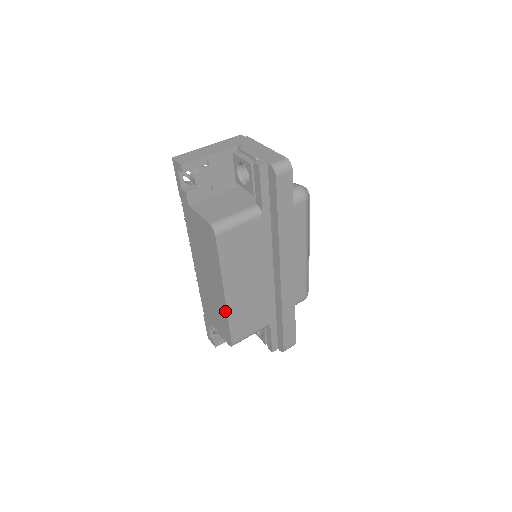
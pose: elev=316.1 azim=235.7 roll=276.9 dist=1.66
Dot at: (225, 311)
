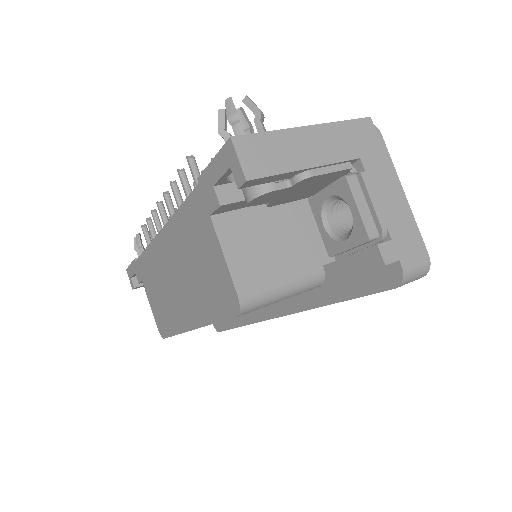
Dot at: (179, 328)
